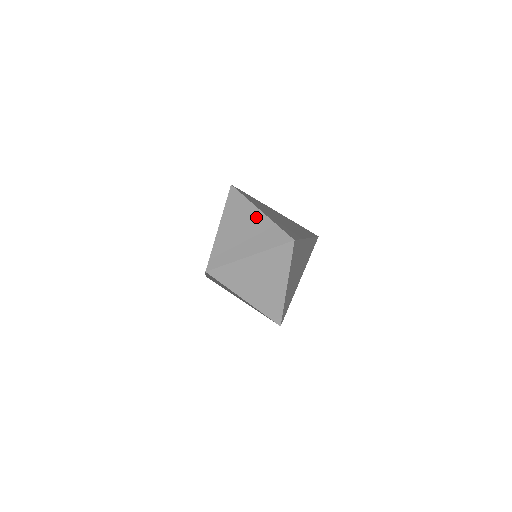
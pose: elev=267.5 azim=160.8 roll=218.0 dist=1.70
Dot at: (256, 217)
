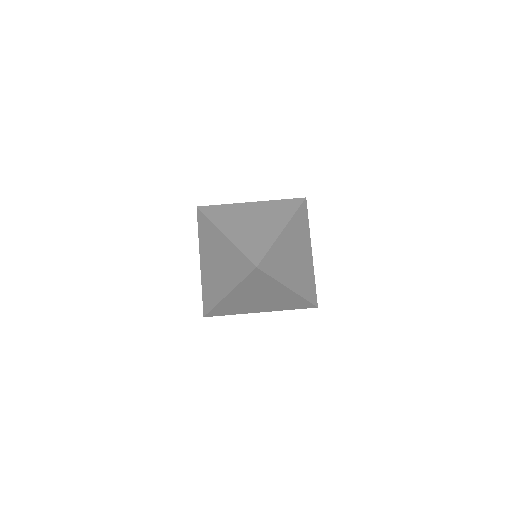
Dot at: (306, 248)
